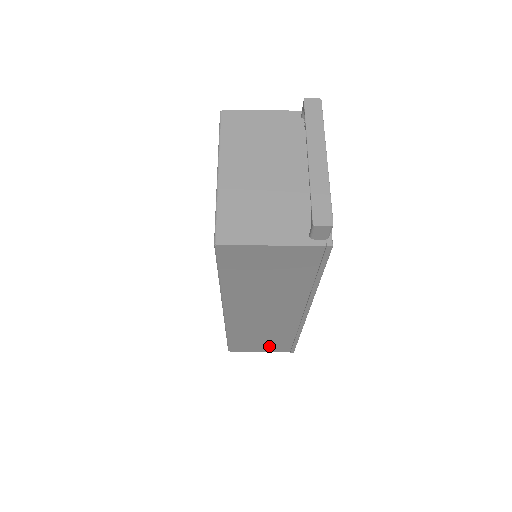
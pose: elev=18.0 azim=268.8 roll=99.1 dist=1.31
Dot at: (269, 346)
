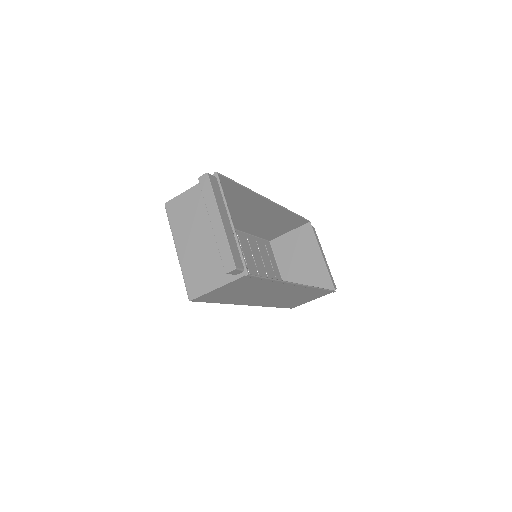
Dot at: (312, 297)
